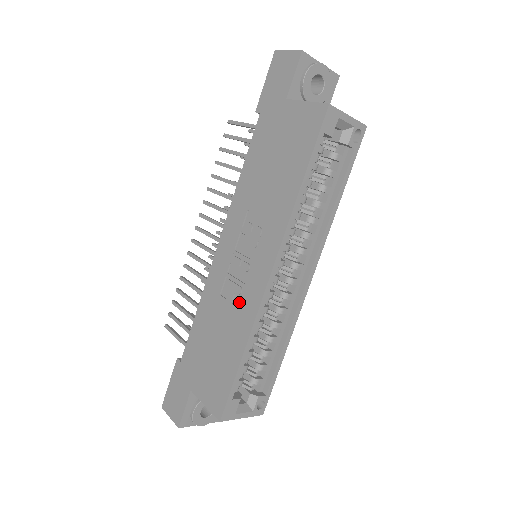
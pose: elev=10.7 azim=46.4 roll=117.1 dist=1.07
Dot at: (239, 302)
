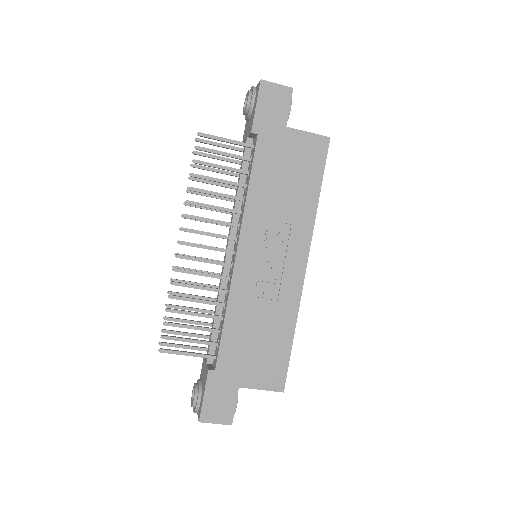
Dot at: (279, 296)
